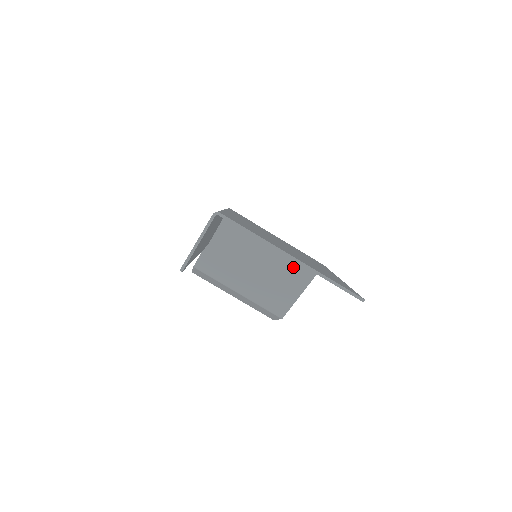
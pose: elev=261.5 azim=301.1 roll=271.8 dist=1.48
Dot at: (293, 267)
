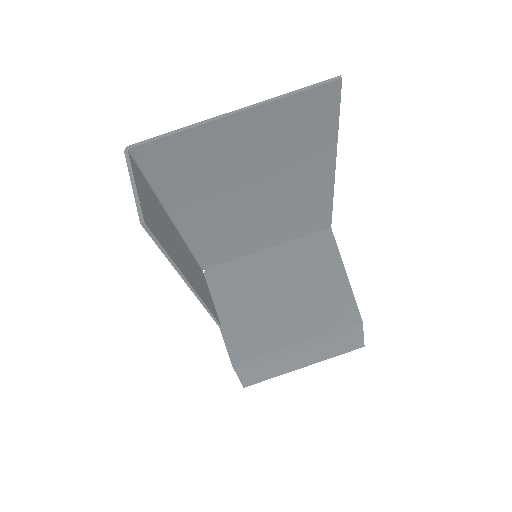
Dot at: (310, 258)
